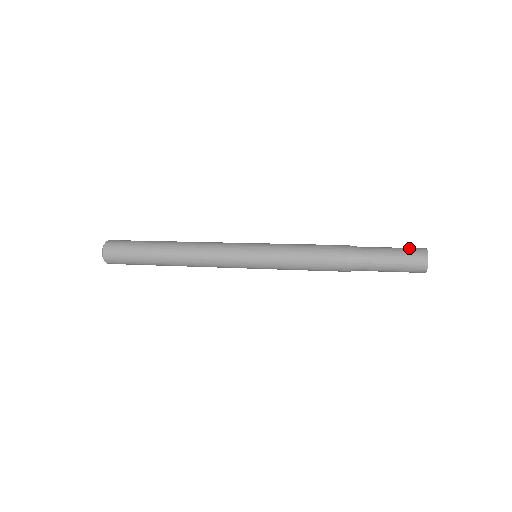
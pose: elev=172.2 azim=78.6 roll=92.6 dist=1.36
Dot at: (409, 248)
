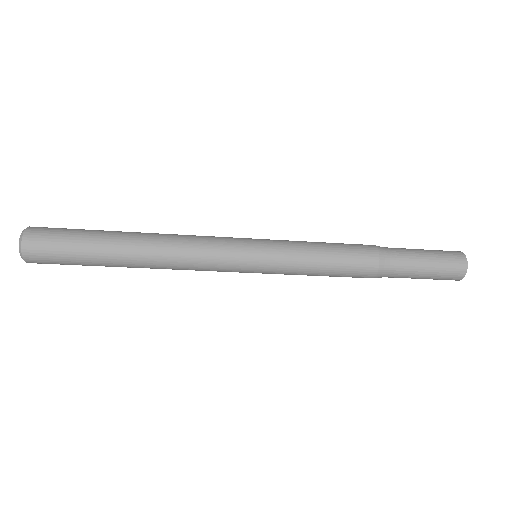
Dot at: (443, 251)
